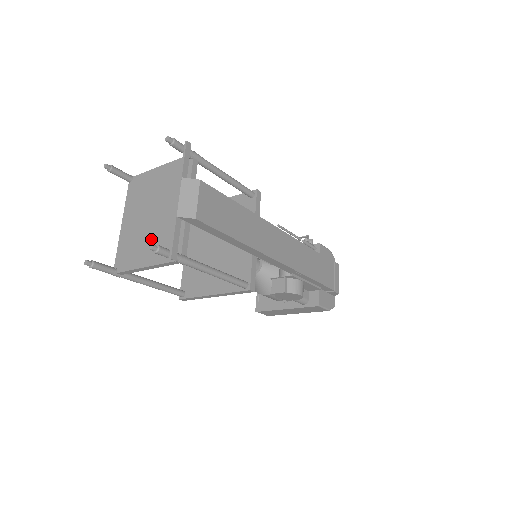
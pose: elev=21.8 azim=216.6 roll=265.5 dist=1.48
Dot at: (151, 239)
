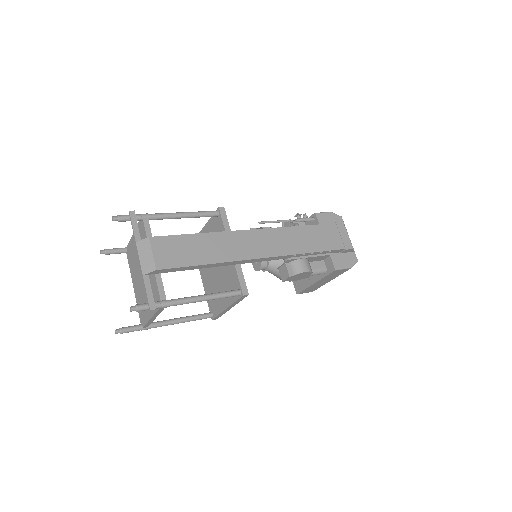
Dot at: occluded
